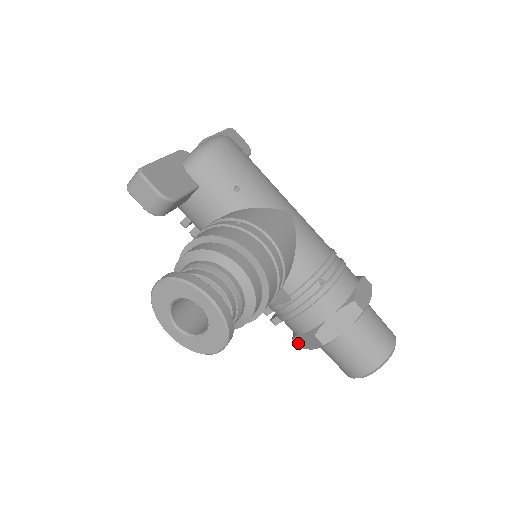
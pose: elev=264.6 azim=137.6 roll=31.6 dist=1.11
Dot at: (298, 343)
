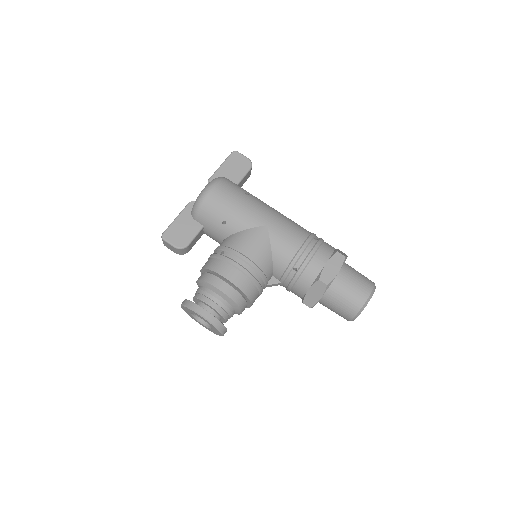
Dot at: occluded
